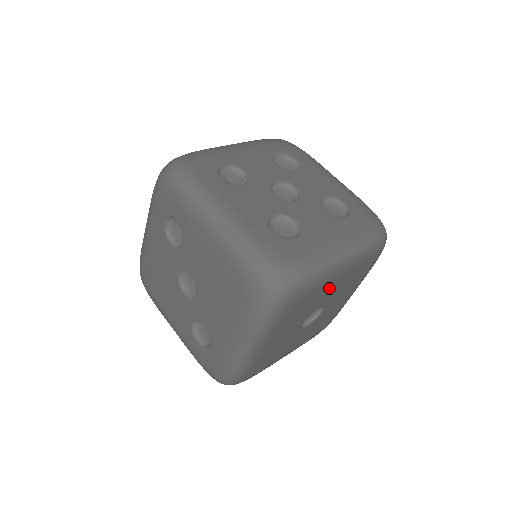
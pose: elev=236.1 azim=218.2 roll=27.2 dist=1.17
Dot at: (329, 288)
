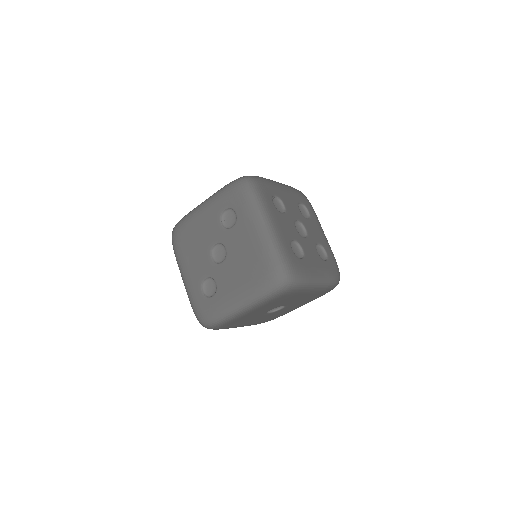
Dot at: (300, 296)
